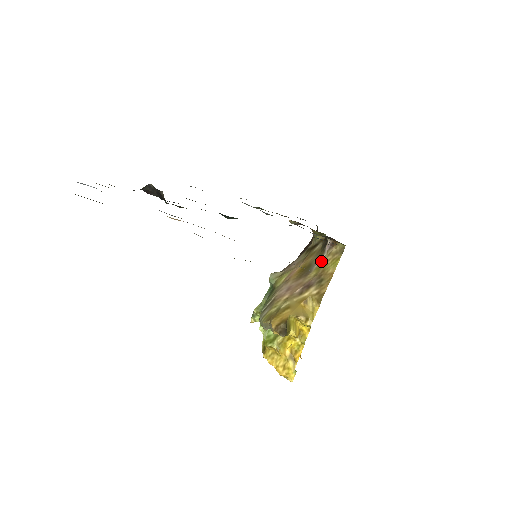
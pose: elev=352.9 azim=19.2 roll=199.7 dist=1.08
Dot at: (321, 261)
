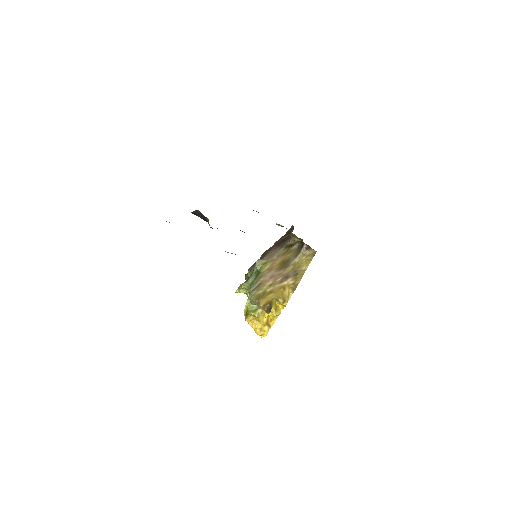
Dot at: (297, 259)
